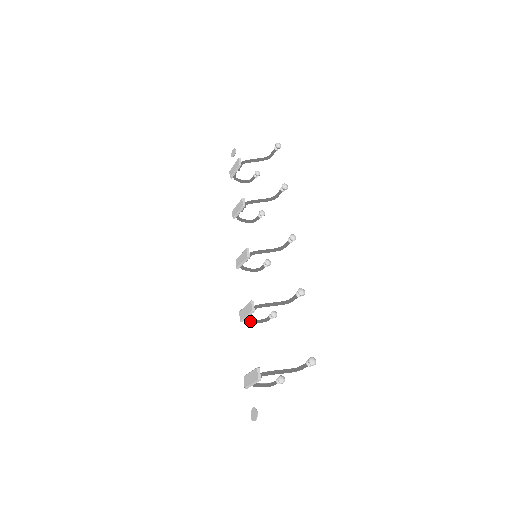
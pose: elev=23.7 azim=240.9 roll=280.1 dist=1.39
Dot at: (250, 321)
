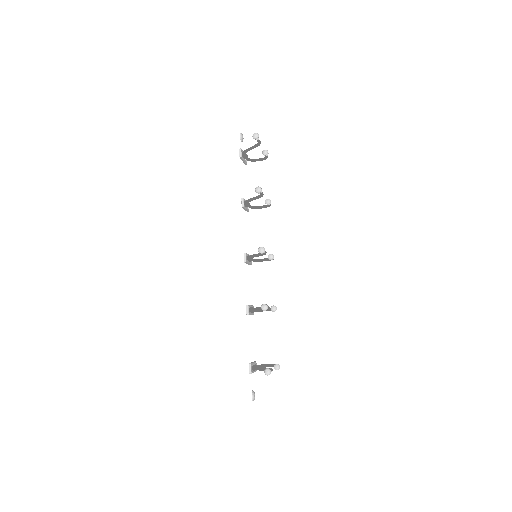
Dot at: occluded
